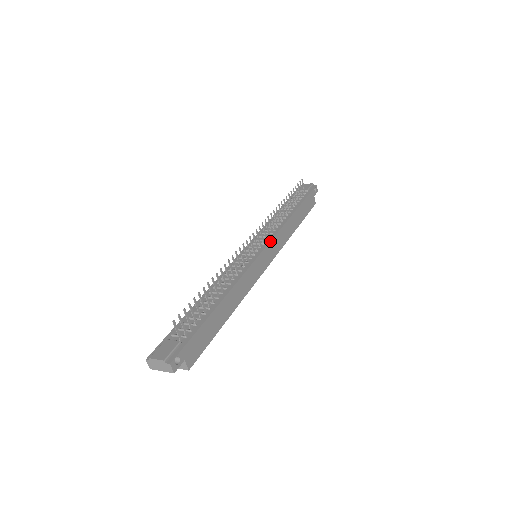
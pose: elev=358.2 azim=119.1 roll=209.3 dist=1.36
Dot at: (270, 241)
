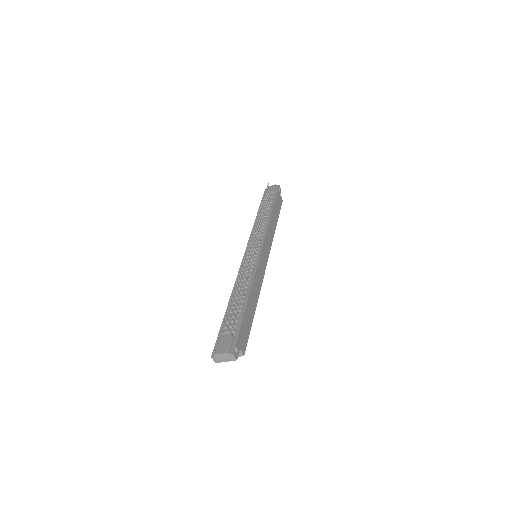
Dot at: (264, 241)
